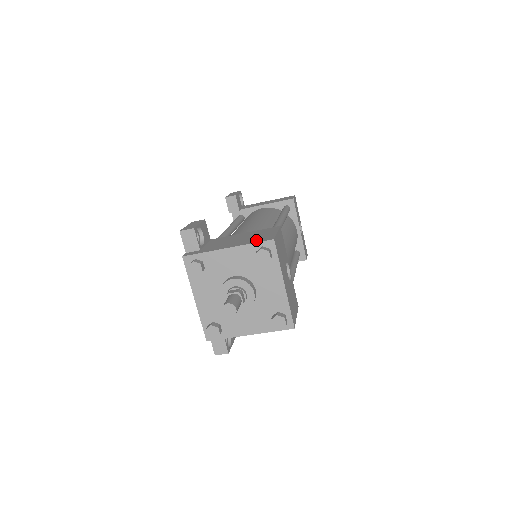
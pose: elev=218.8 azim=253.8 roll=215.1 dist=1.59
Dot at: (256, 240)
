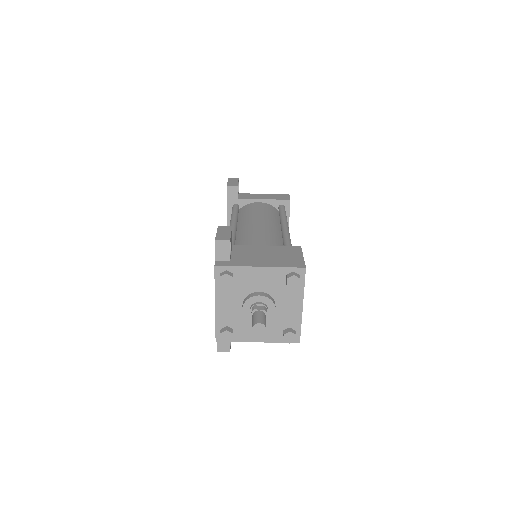
Dot at: (287, 263)
